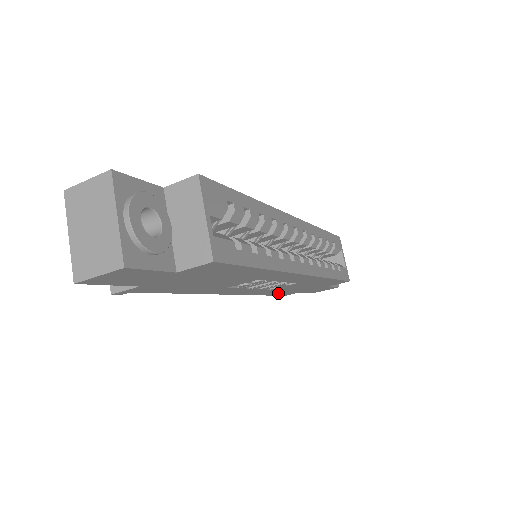
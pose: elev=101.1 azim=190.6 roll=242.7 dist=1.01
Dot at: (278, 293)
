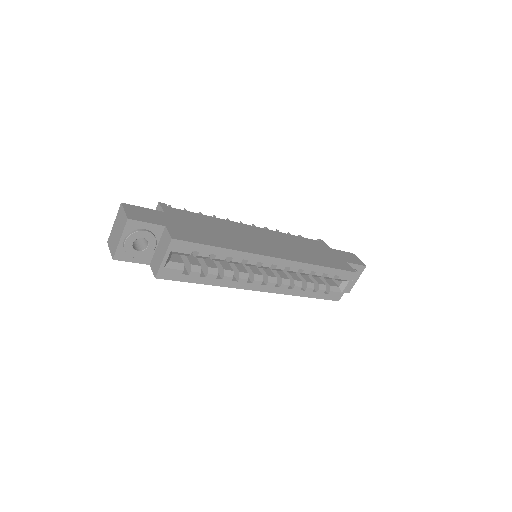
Dot at: occluded
